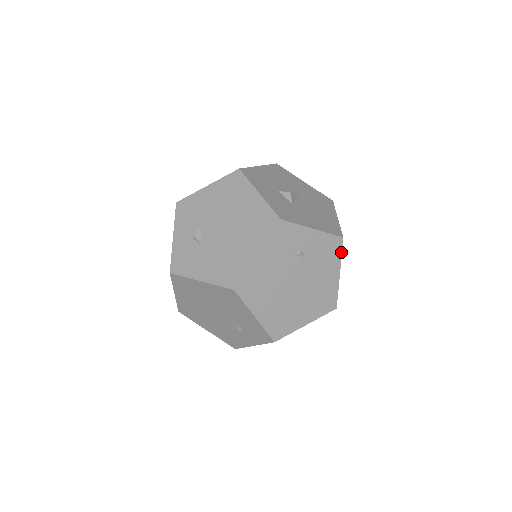
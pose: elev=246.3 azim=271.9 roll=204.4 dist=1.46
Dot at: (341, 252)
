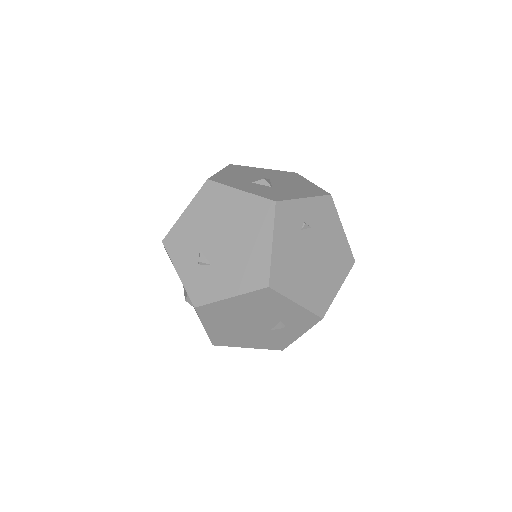
Dot at: (335, 209)
